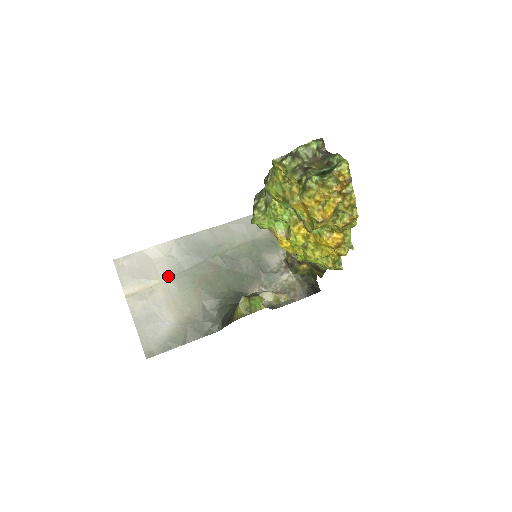
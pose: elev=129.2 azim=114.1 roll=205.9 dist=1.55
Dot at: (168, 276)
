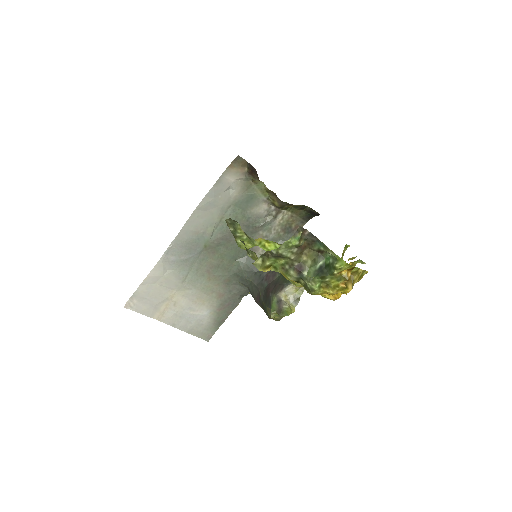
Dot at: (179, 286)
